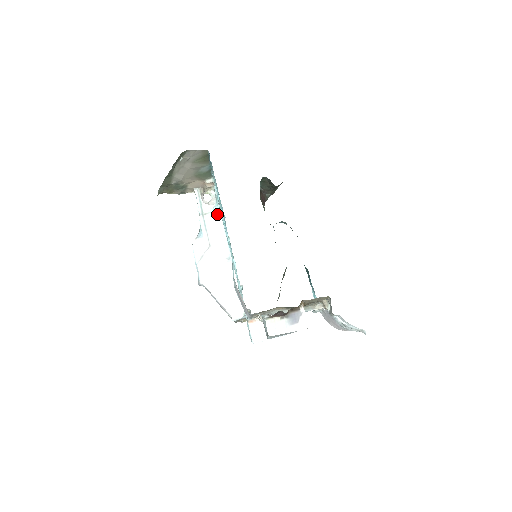
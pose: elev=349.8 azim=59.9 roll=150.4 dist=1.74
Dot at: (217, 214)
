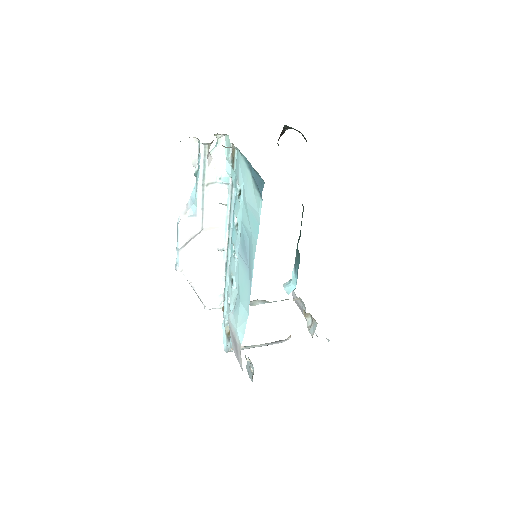
Dot at: (223, 187)
